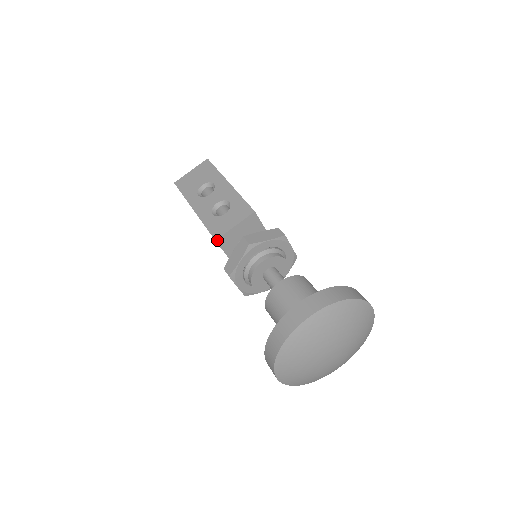
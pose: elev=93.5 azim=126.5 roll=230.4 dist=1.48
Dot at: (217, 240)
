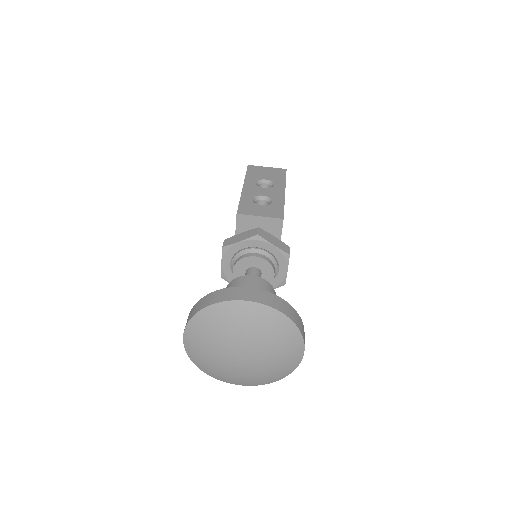
Dot at: (238, 215)
